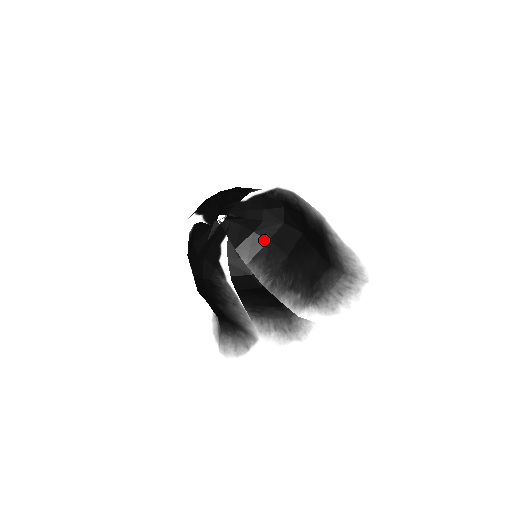
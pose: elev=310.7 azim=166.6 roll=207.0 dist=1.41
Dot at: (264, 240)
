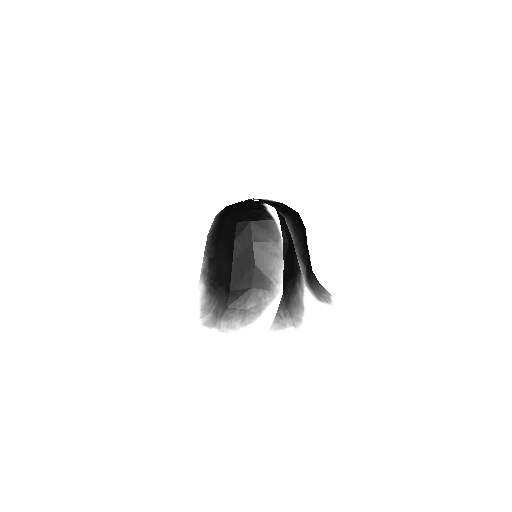
Dot at: (292, 212)
